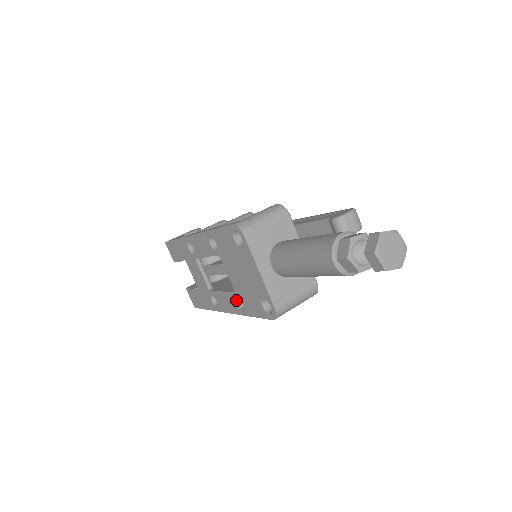
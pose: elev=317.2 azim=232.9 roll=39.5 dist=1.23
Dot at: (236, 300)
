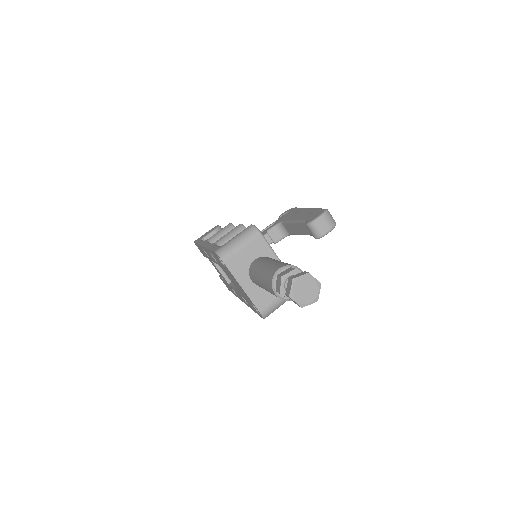
Dot at: occluded
